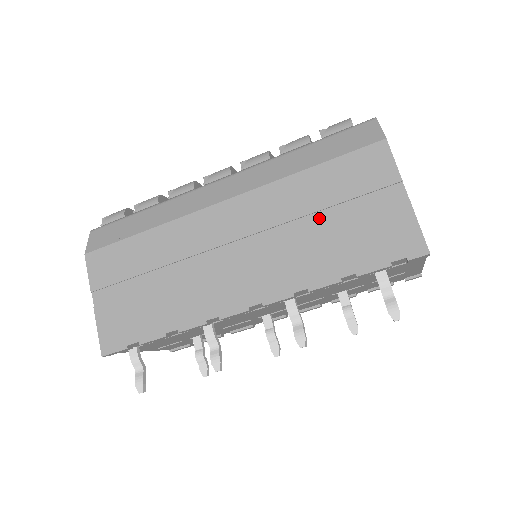
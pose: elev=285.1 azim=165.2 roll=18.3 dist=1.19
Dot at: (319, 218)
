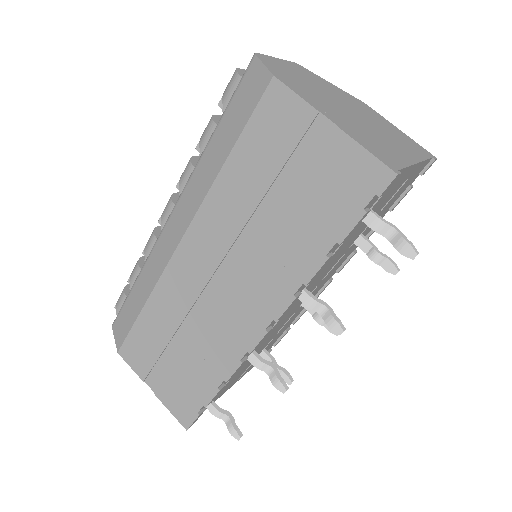
Dot at: (267, 206)
